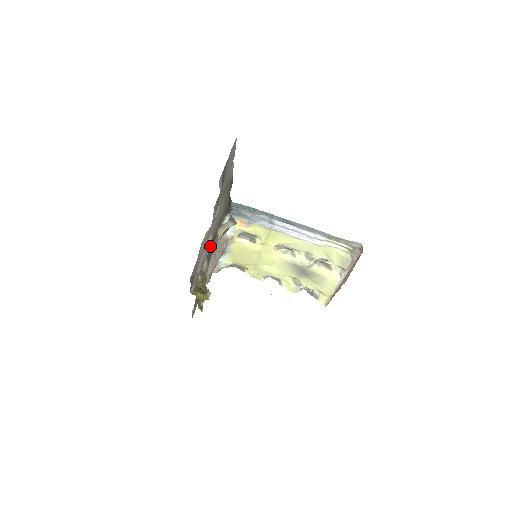
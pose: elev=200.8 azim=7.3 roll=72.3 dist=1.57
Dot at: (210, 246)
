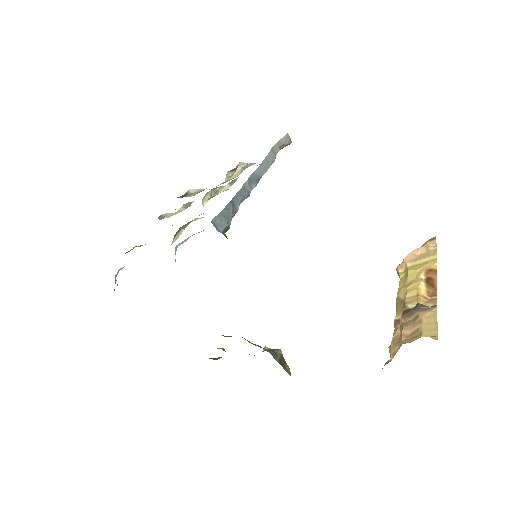
Dot at: occluded
